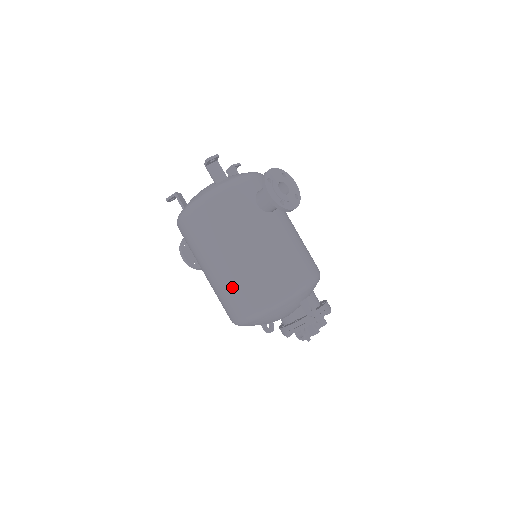
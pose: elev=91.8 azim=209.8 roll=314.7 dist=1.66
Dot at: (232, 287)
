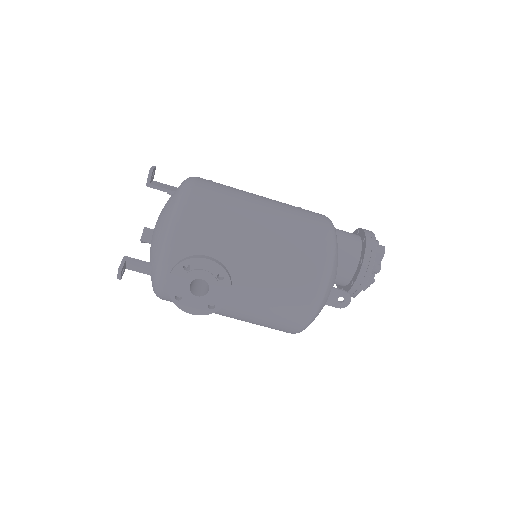
Dot at: occluded
